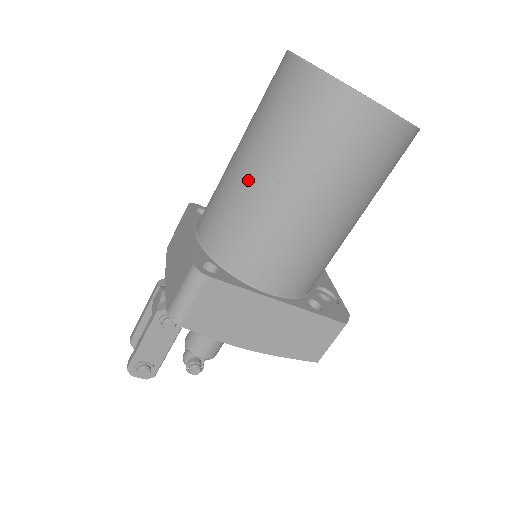
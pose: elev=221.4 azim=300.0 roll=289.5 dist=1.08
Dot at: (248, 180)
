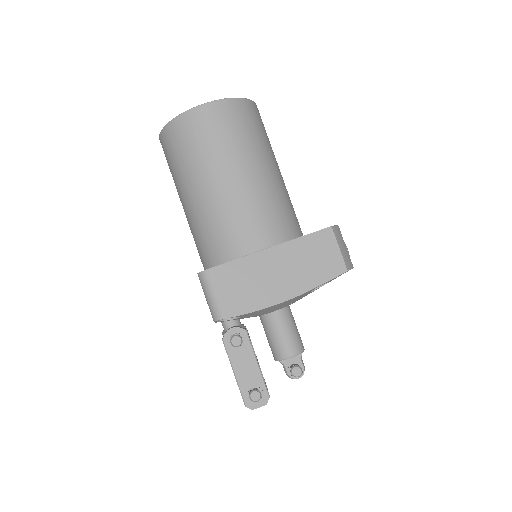
Dot at: (190, 207)
